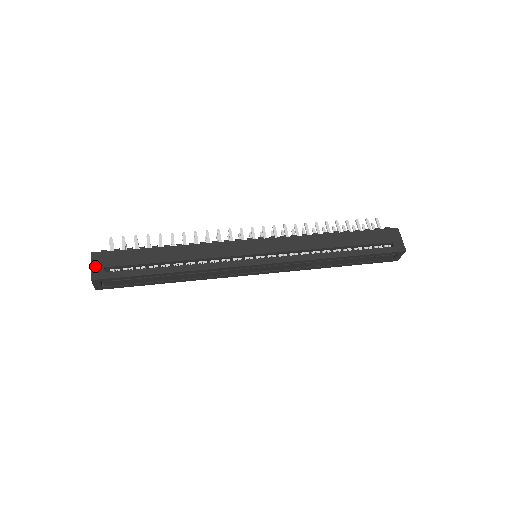
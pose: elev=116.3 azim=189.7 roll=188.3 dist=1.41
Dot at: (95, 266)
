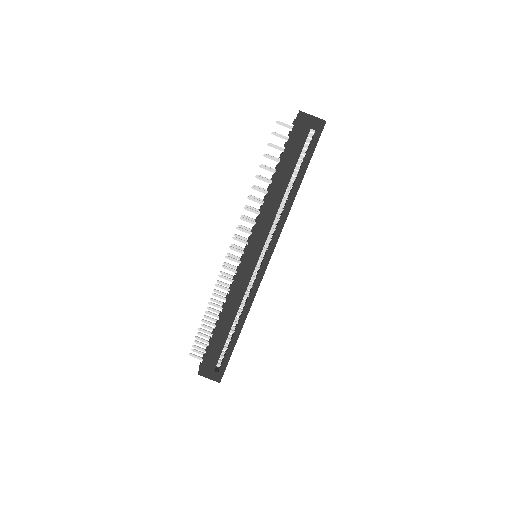
Dot at: (210, 376)
